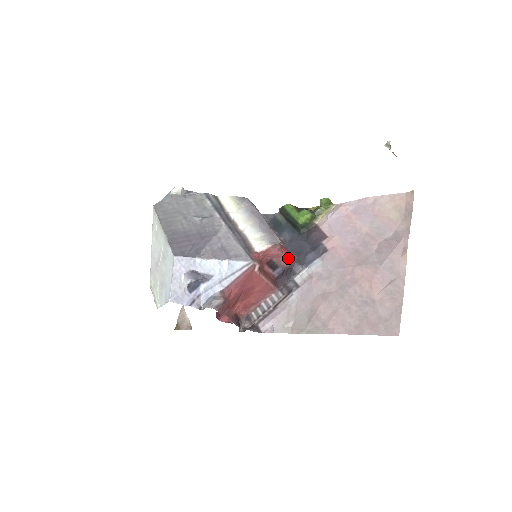
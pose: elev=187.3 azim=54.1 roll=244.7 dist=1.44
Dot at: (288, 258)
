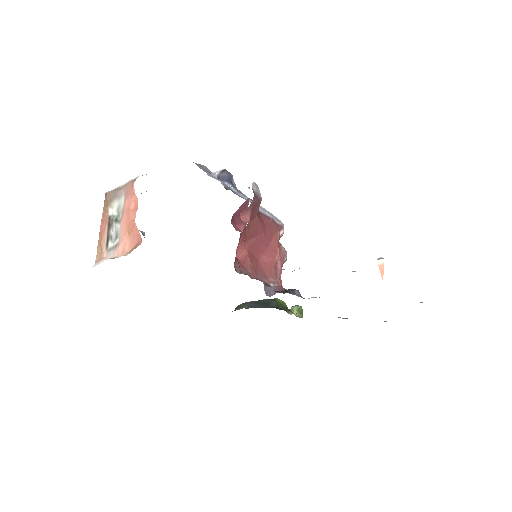
Dot at: (282, 286)
